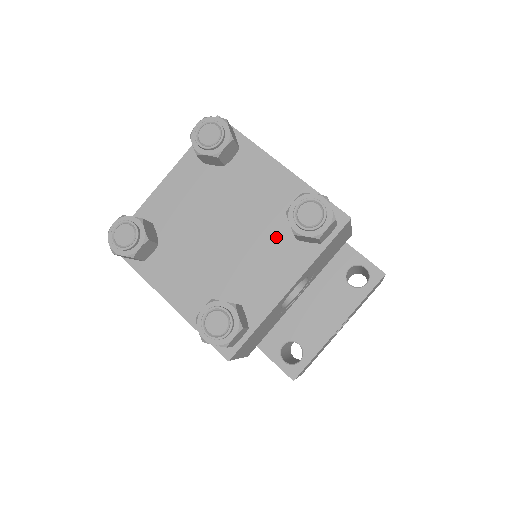
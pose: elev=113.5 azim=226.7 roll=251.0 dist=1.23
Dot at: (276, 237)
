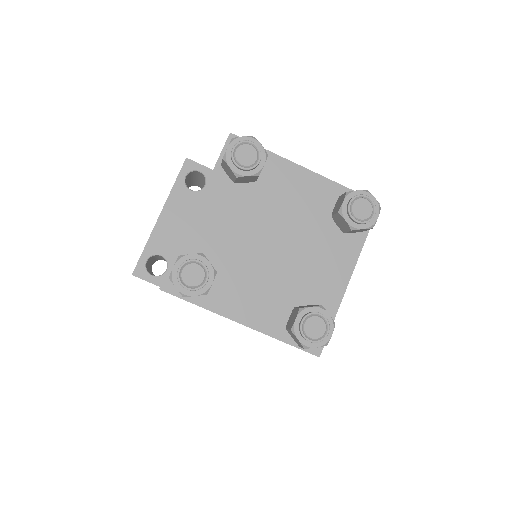
Dot at: (324, 236)
